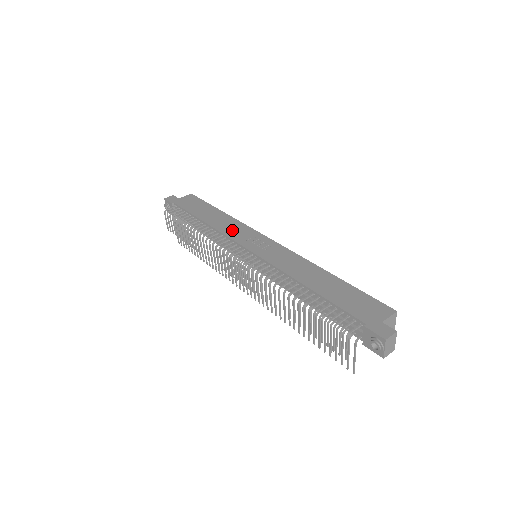
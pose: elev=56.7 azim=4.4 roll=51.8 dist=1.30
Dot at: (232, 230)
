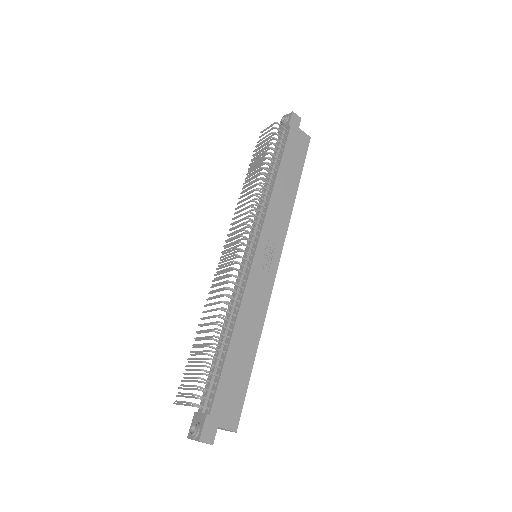
Dot at: (276, 216)
